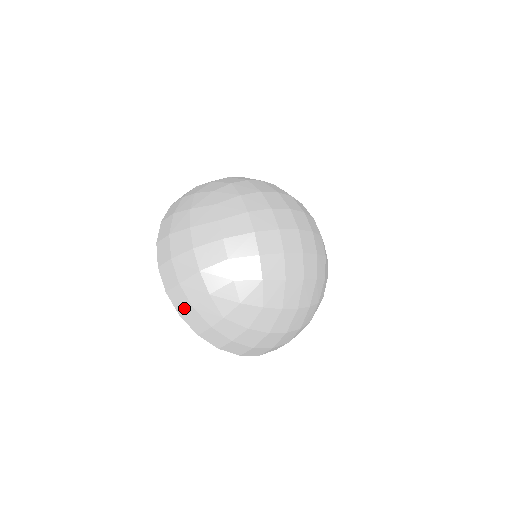
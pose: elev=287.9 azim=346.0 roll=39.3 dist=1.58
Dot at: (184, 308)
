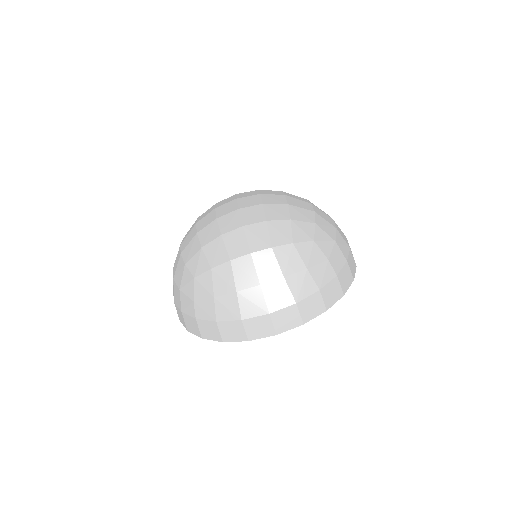
Dot at: (183, 320)
